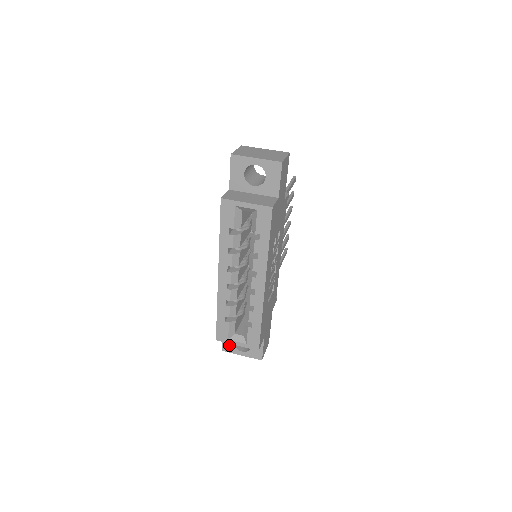
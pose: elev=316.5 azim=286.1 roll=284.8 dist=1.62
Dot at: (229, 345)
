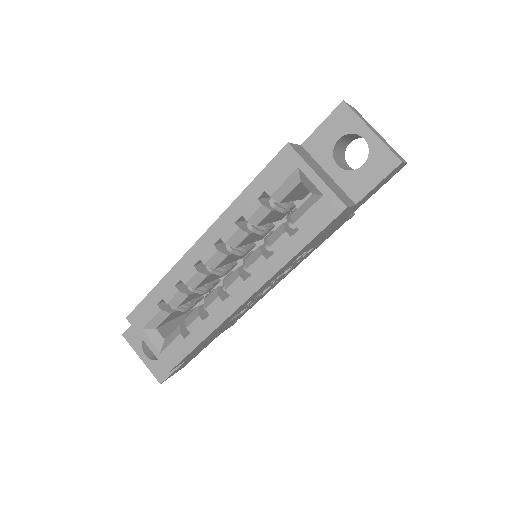
Dot at: (136, 335)
